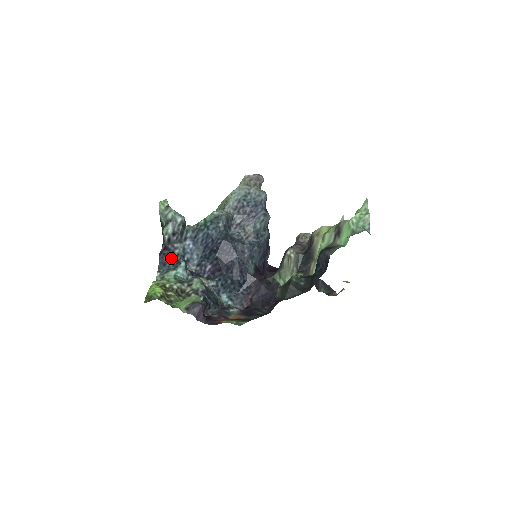
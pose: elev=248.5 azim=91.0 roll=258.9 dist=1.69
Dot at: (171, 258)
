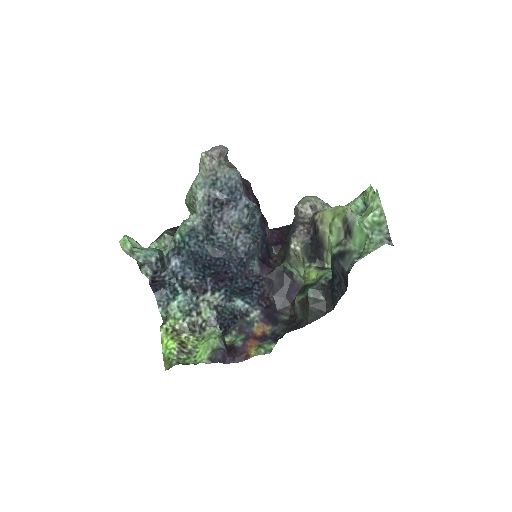
Dot at: (164, 285)
